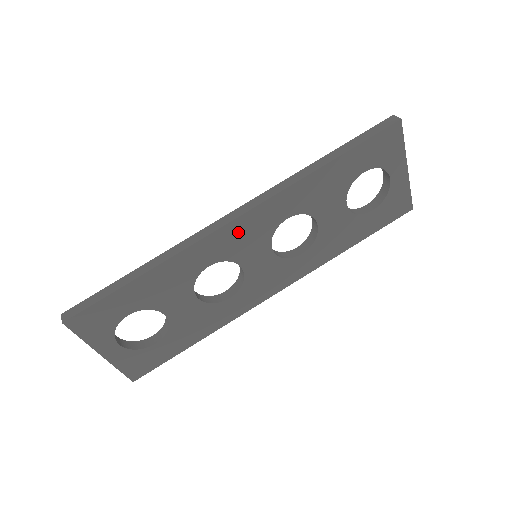
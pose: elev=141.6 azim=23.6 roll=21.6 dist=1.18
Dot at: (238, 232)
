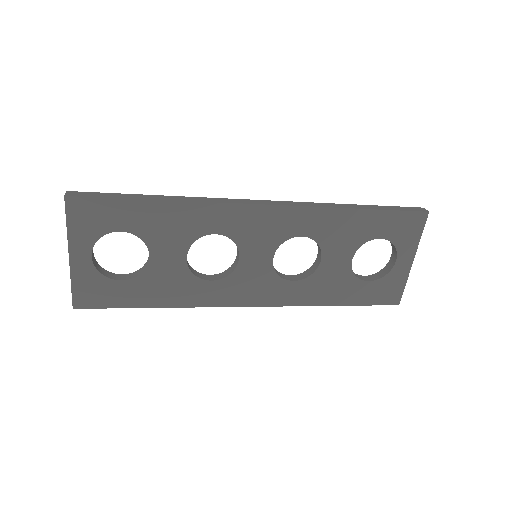
Dot at: (258, 219)
